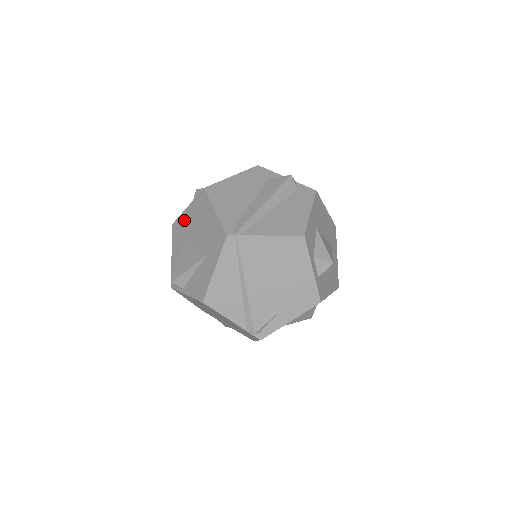
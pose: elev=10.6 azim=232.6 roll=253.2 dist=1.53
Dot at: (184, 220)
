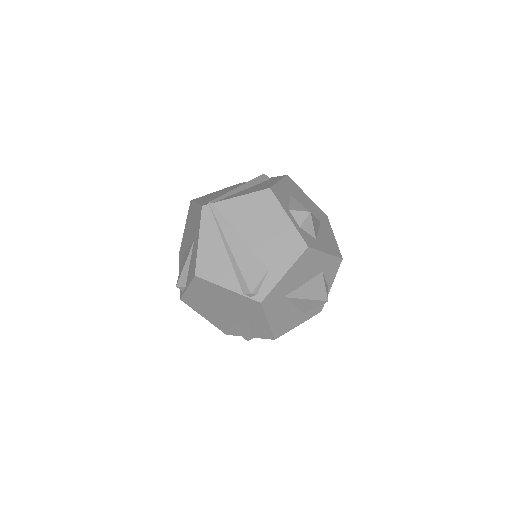
Dot at: (184, 239)
